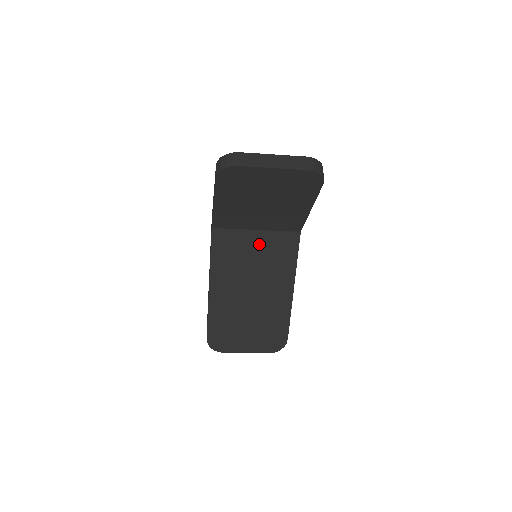
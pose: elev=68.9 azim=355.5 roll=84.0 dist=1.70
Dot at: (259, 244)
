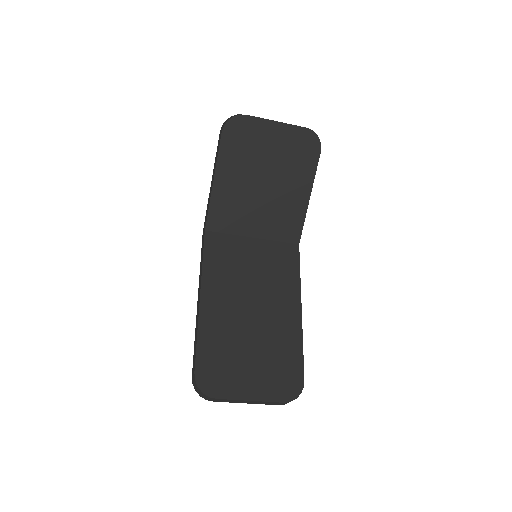
Dot at: (257, 253)
